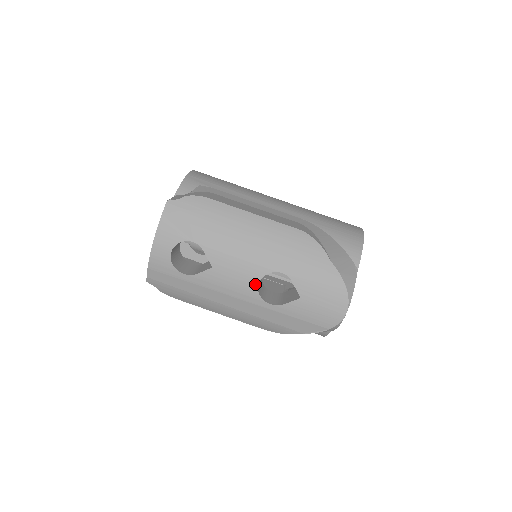
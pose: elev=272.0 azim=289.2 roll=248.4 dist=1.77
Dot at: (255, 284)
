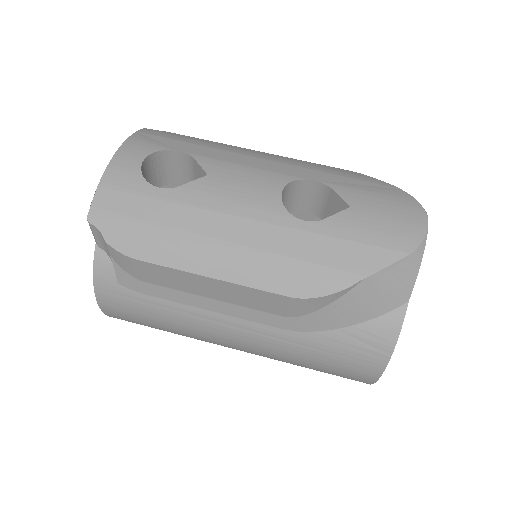
Dot at: (276, 193)
